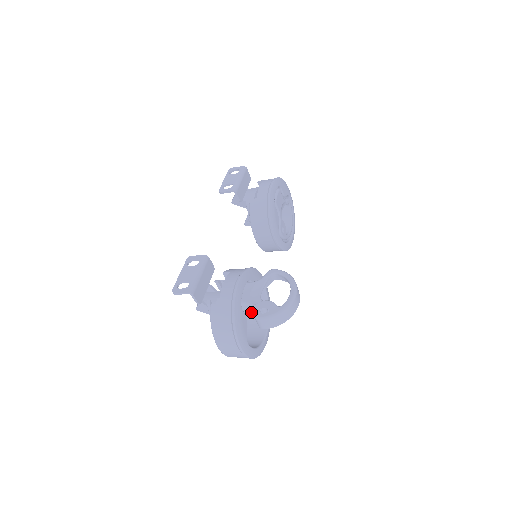
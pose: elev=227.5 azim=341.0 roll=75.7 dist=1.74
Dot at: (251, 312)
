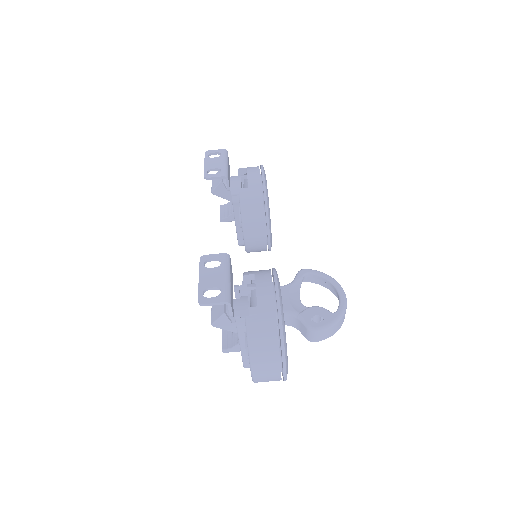
Dot at: (293, 322)
